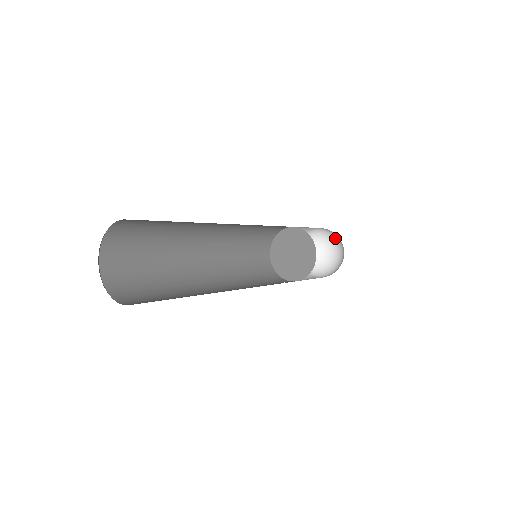
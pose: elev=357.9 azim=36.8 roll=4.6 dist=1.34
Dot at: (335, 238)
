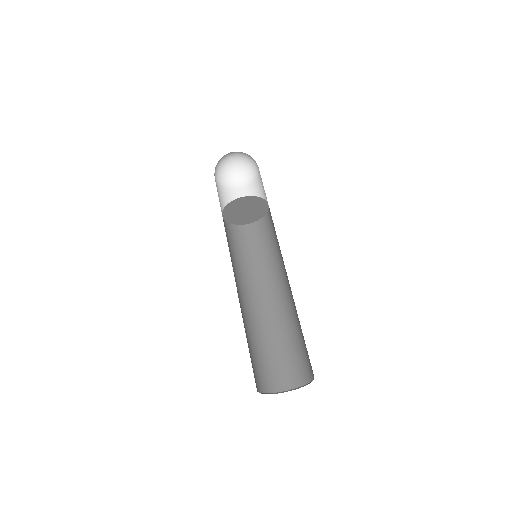
Dot at: (245, 153)
